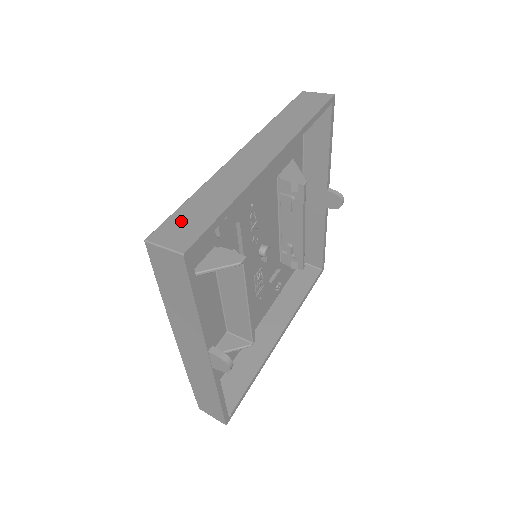
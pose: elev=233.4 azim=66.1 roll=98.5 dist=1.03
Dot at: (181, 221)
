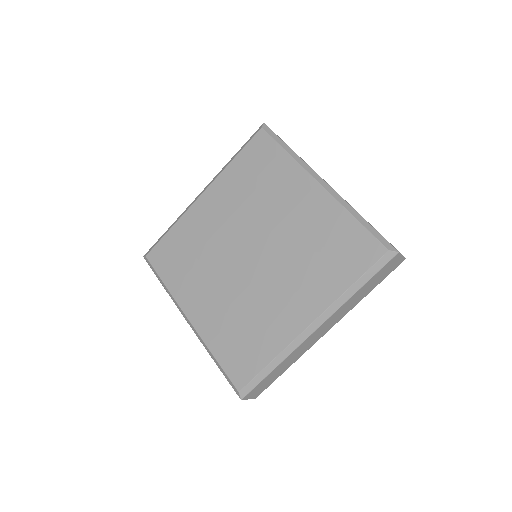
Dot at: (262, 386)
